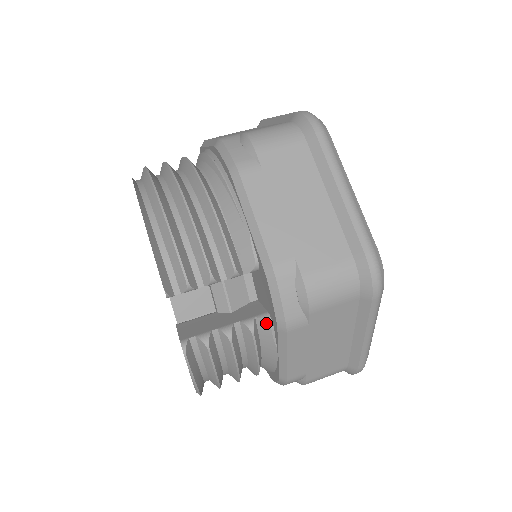
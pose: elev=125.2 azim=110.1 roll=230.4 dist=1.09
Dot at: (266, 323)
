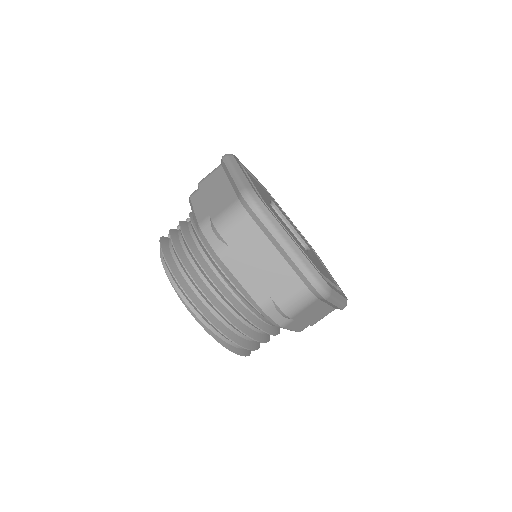
Dot at: occluded
